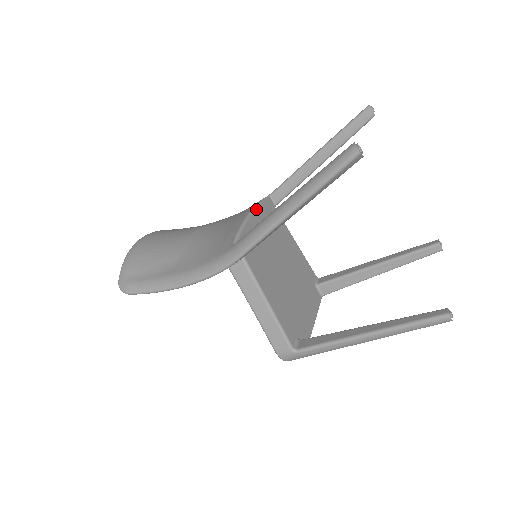
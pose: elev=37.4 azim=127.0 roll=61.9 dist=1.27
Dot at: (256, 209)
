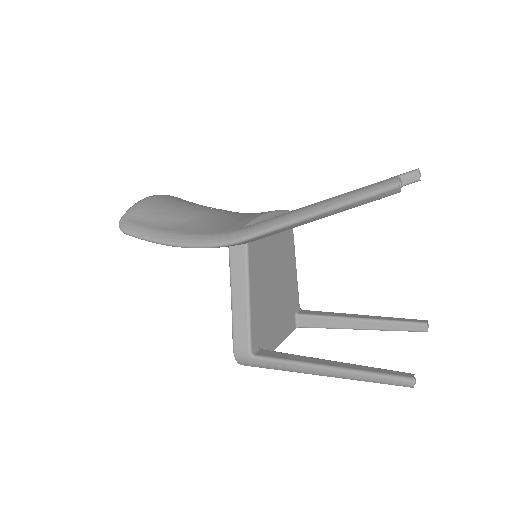
Dot at: (276, 213)
